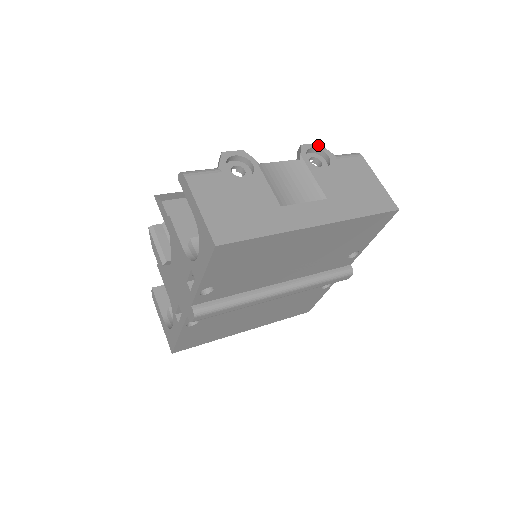
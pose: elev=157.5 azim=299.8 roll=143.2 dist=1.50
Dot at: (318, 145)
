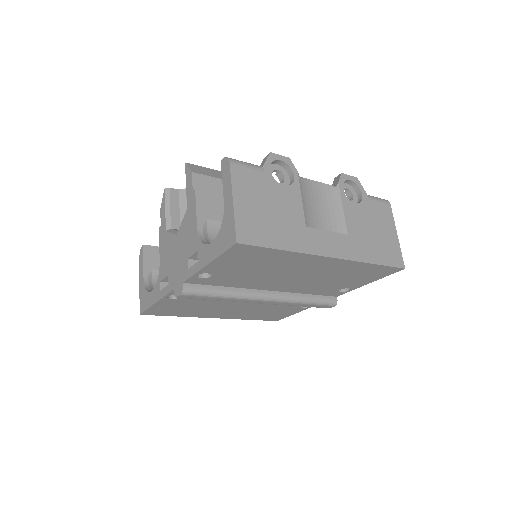
Dot at: (356, 179)
